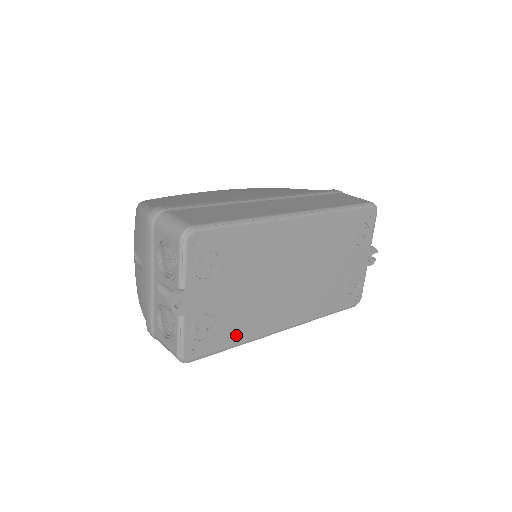
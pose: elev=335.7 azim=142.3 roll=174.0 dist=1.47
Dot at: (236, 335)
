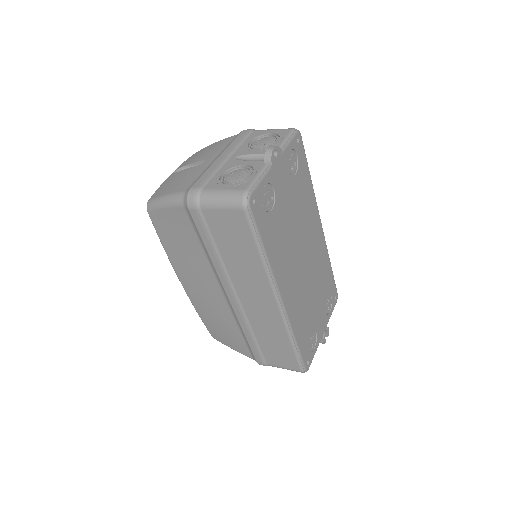
Dot at: (270, 243)
